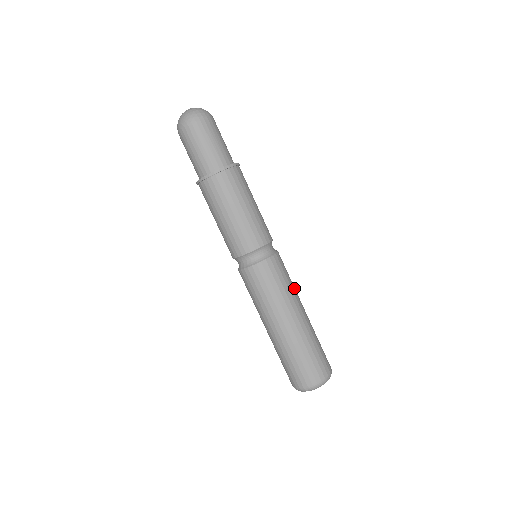
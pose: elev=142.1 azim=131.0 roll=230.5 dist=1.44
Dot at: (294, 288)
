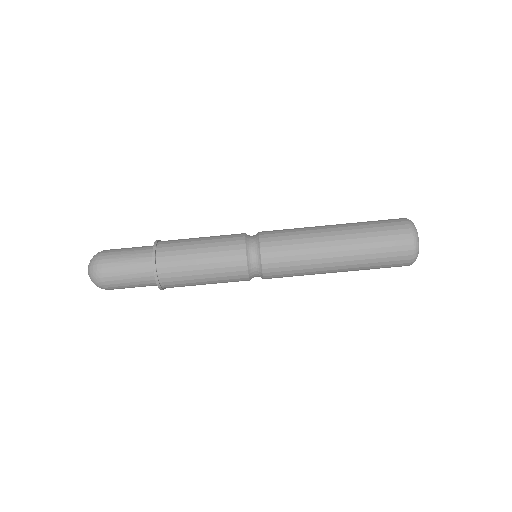
Dot at: (303, 230)
